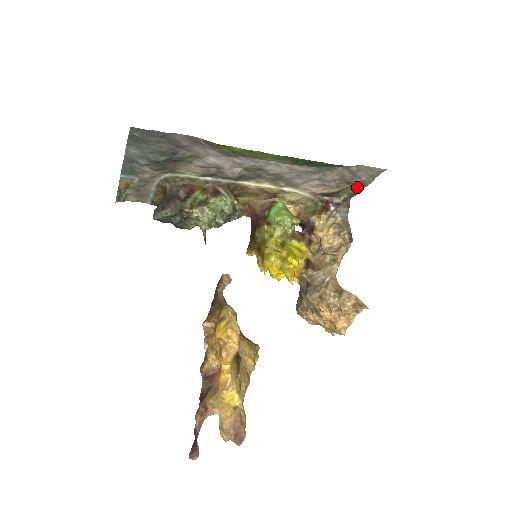
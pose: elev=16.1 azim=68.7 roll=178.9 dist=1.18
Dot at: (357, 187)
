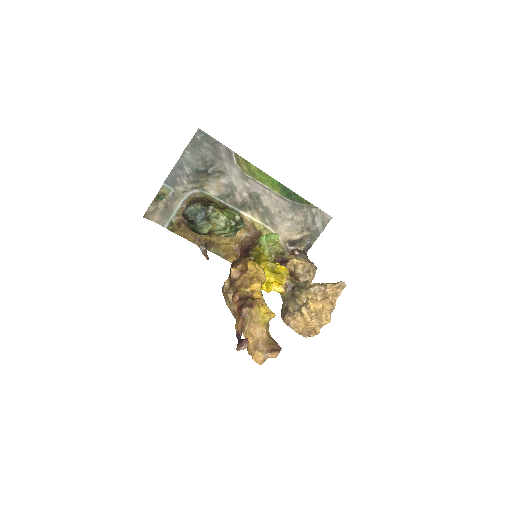
Dot at: (313, 237)
